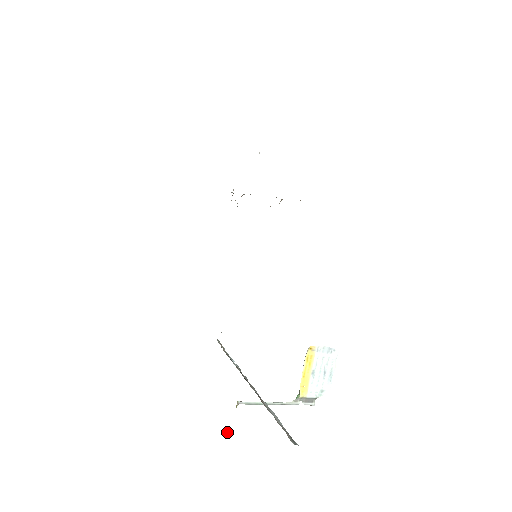
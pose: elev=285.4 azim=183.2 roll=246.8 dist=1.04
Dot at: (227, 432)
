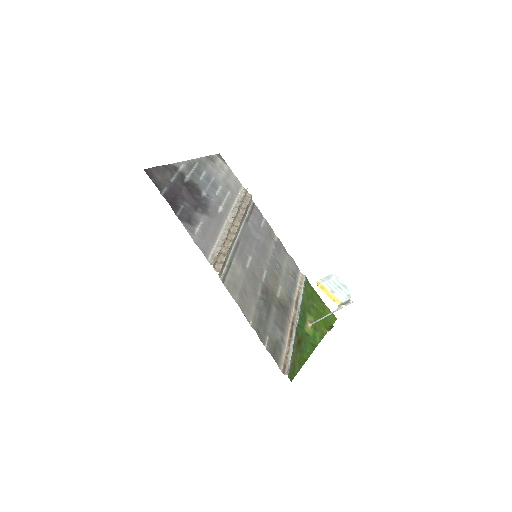
Dot at: occluded
